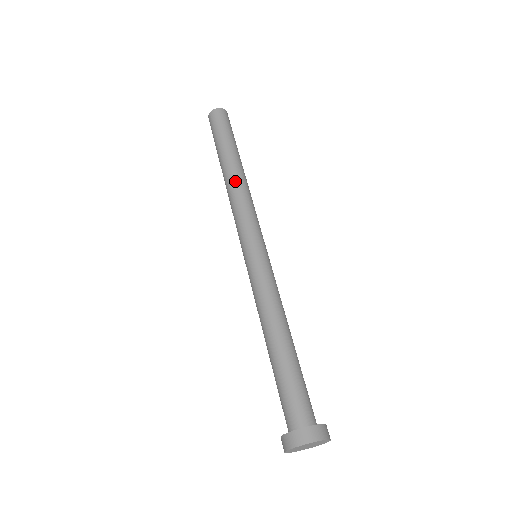
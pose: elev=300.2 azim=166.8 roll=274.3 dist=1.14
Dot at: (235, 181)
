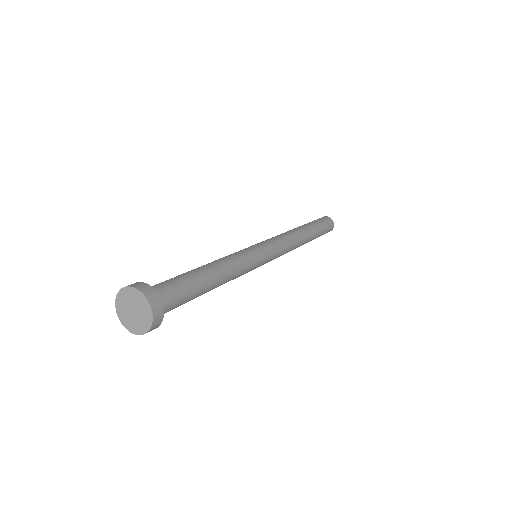
Dot at: occluded
